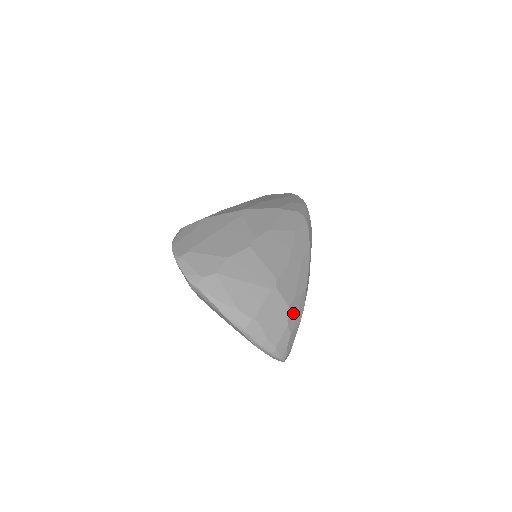
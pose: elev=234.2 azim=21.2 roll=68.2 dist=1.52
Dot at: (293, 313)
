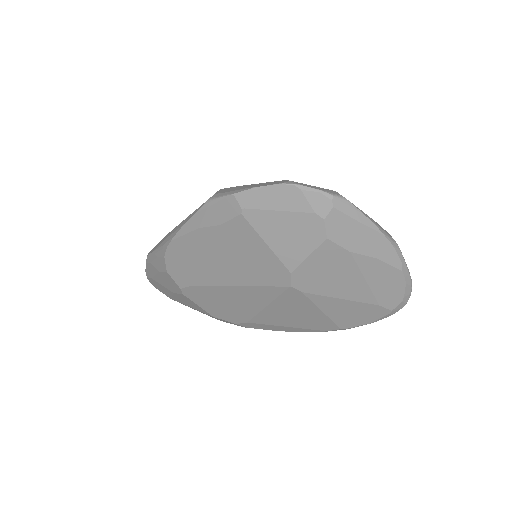
Dot at: occluded
